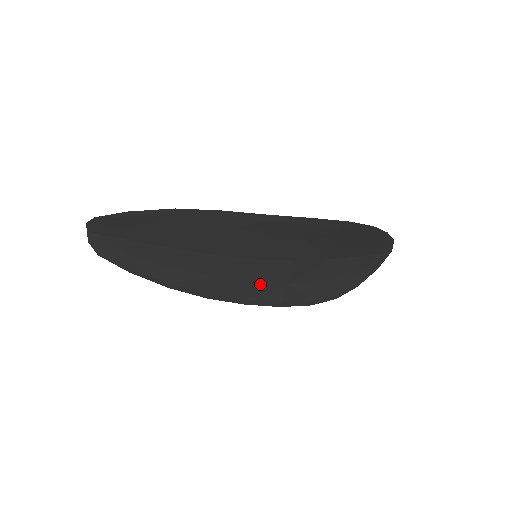
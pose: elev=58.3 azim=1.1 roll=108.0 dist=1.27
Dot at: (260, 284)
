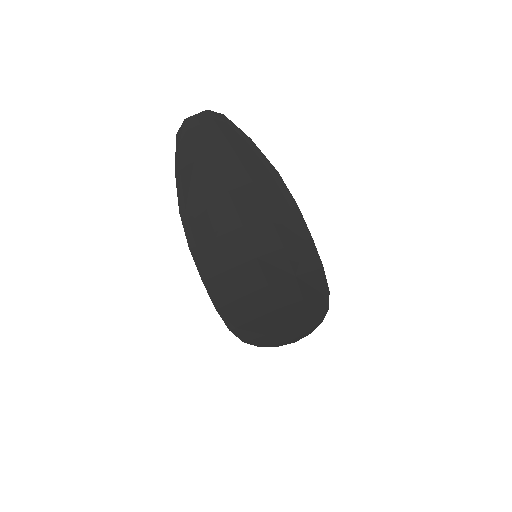
Dot at: (232, 278)
